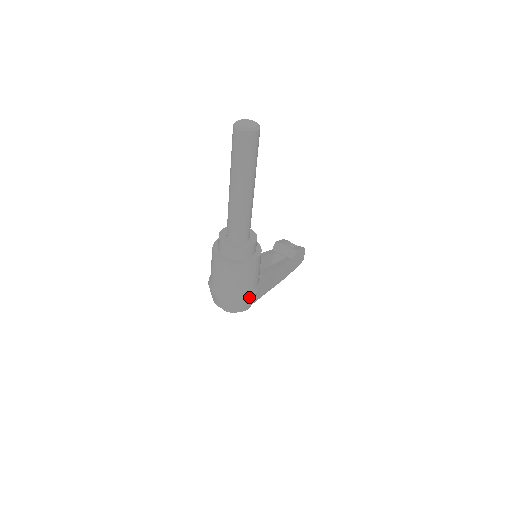
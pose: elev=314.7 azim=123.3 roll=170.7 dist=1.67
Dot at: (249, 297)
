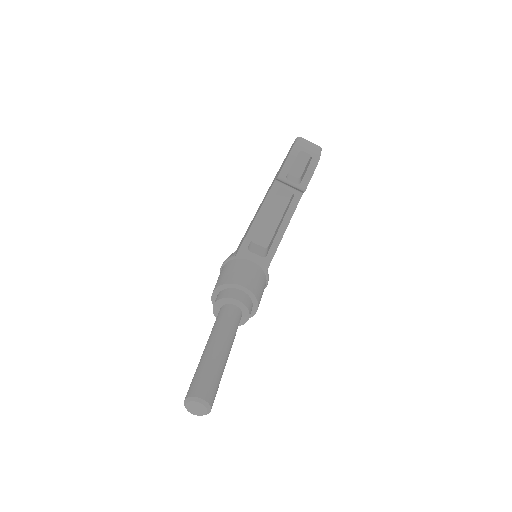
Dot at: occluded
